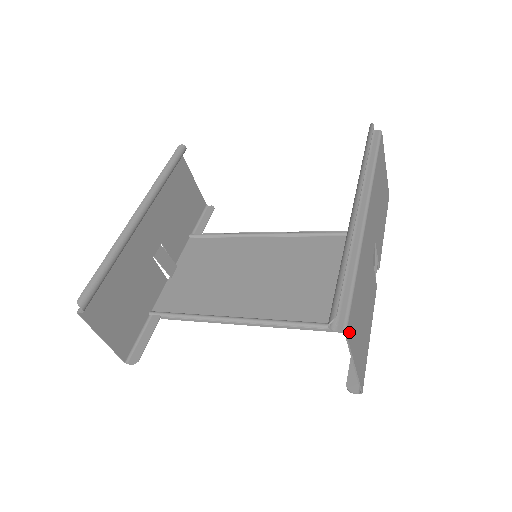
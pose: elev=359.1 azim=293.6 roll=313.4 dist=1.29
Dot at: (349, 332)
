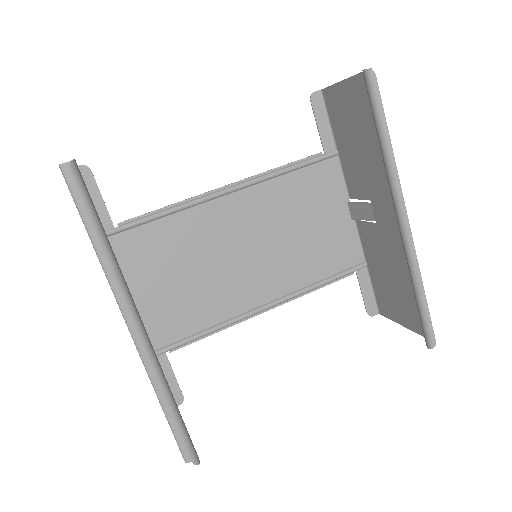
Dot at: occluded
